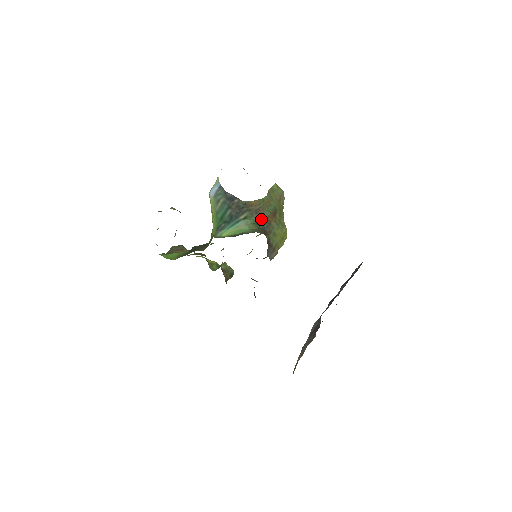
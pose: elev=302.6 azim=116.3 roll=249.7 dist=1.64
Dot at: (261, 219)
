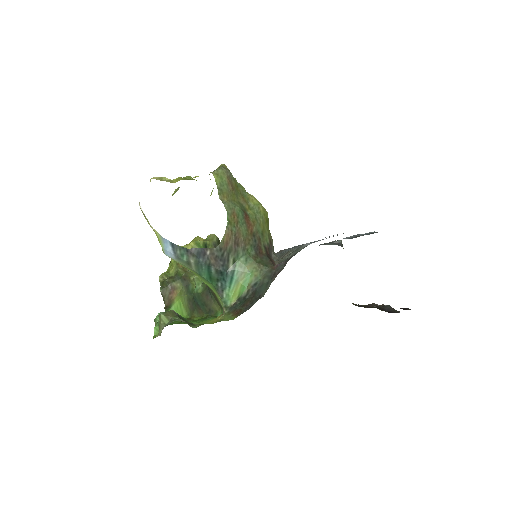
Dot at: (246, 245)
